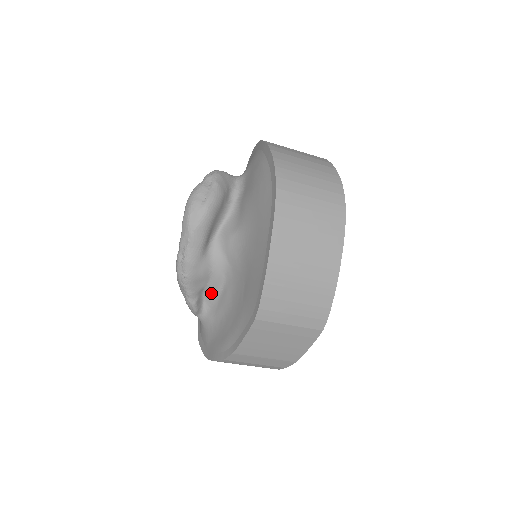
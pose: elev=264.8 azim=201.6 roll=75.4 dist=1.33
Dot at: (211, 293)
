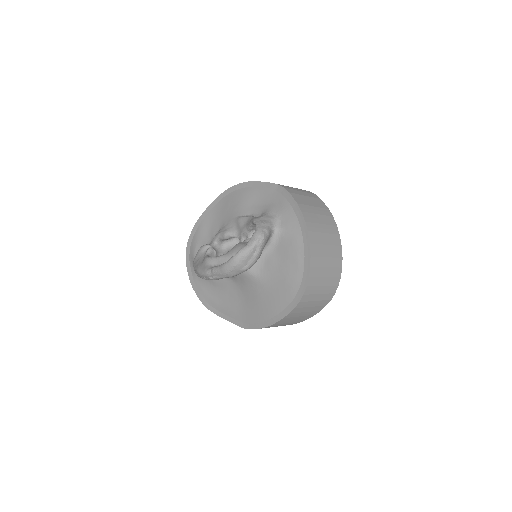
Dot at: occluded
